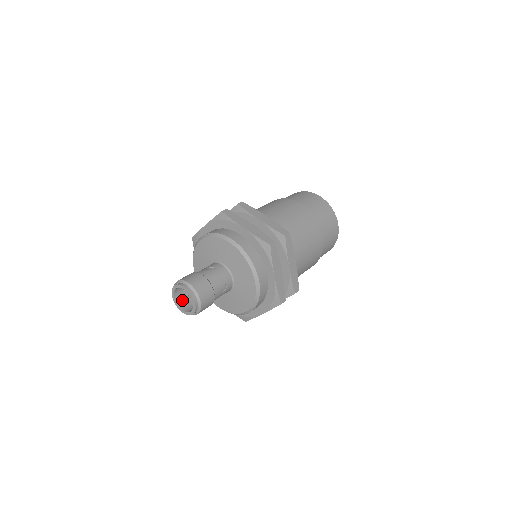
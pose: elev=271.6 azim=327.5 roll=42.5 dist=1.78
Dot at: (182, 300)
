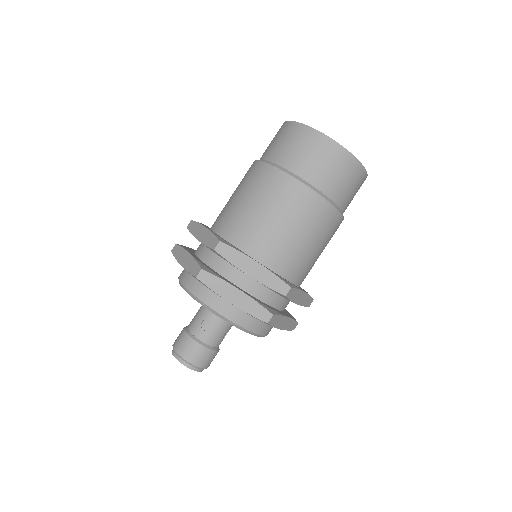
Dot at: occluded
